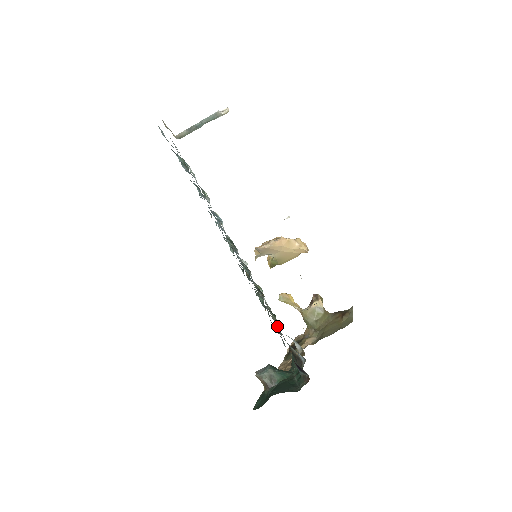
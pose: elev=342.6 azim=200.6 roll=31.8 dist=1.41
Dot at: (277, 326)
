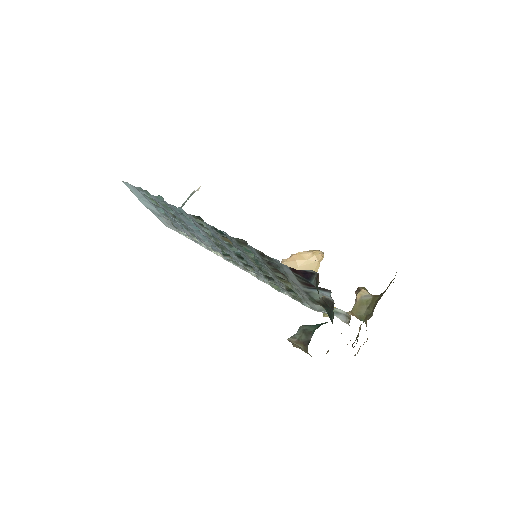
Dot at: (273, 263)
